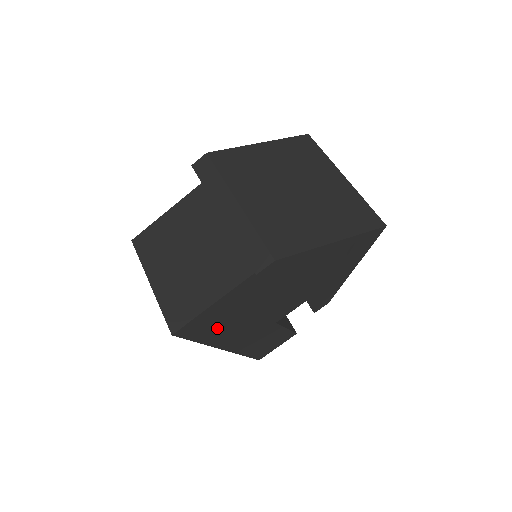
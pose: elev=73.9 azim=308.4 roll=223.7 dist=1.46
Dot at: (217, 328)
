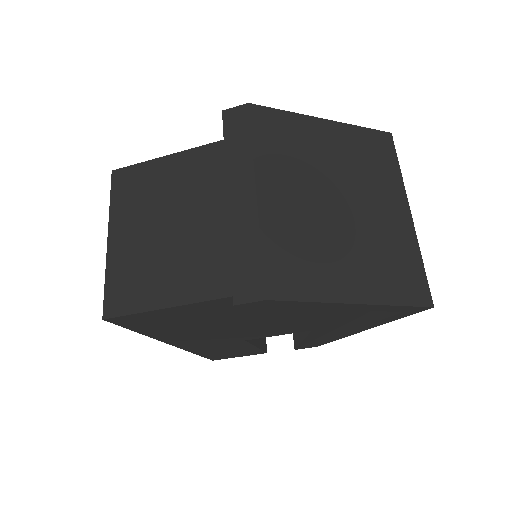
Dot at: (167, 327)
